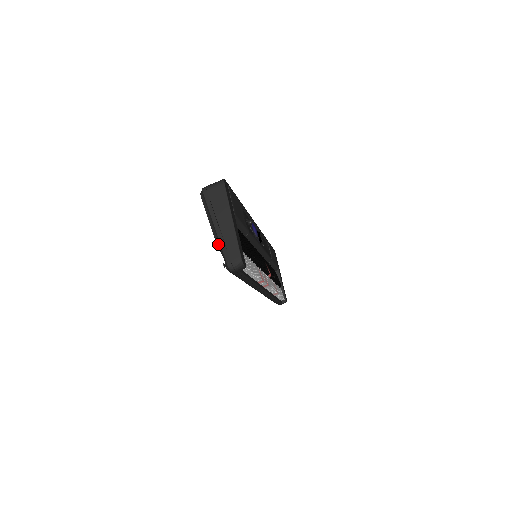
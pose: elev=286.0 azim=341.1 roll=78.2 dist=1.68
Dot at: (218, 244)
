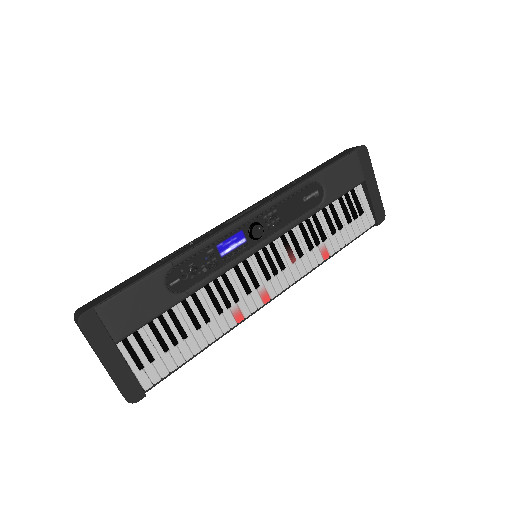
Dot at: occluded
